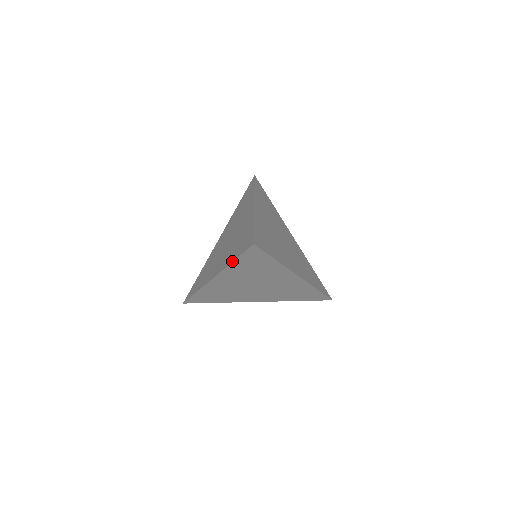
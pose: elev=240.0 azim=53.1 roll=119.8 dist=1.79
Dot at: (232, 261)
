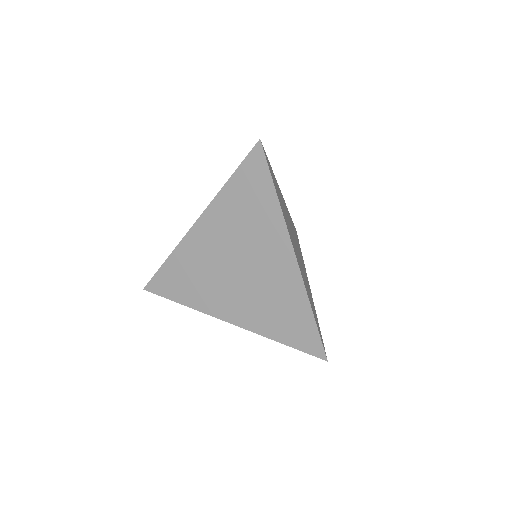
Dot at: (227, 181)
